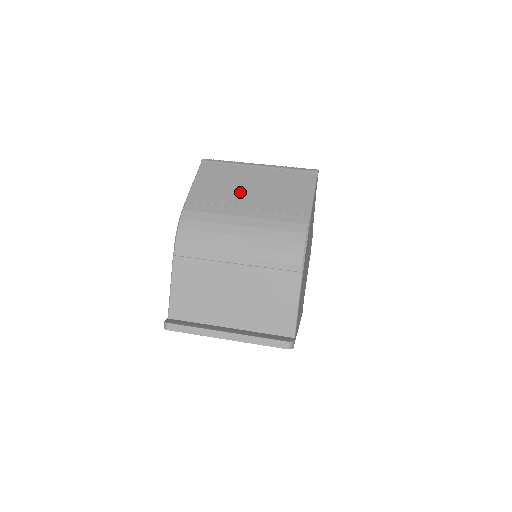
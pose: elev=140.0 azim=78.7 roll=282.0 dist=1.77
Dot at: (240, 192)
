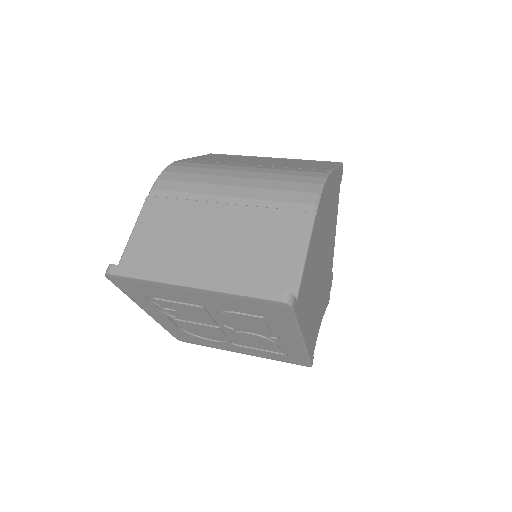
Dot at: (247, 161)
